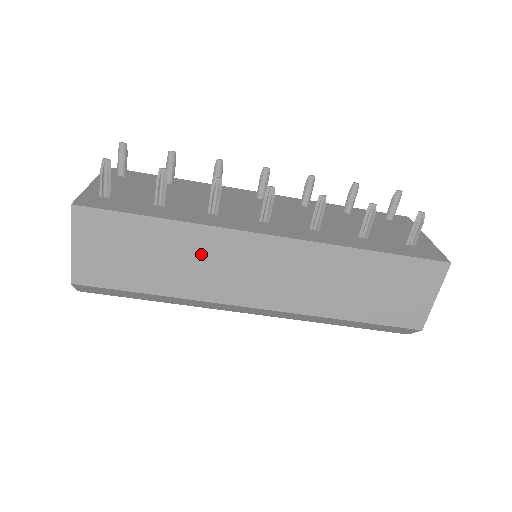
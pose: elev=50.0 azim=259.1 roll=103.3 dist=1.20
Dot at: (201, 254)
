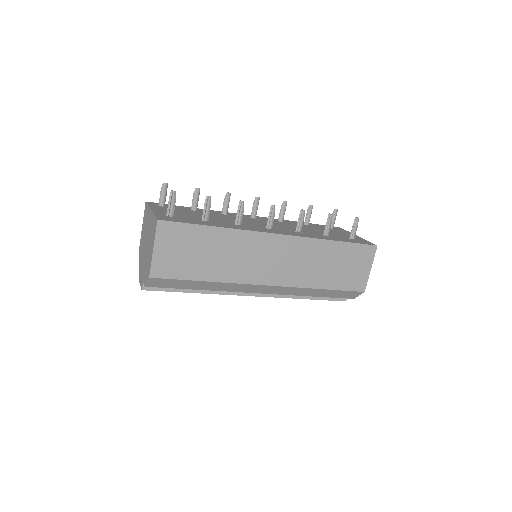
Dot at: (237, 250)
